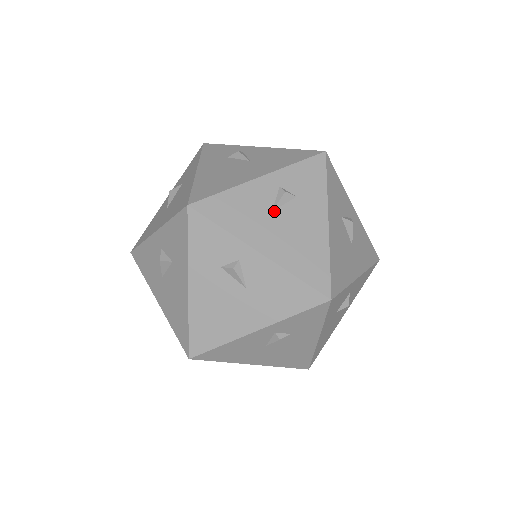
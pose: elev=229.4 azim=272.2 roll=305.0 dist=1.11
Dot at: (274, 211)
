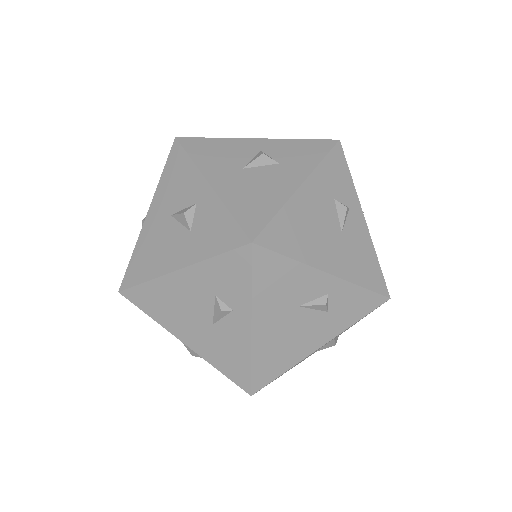
Dot at: occluded
